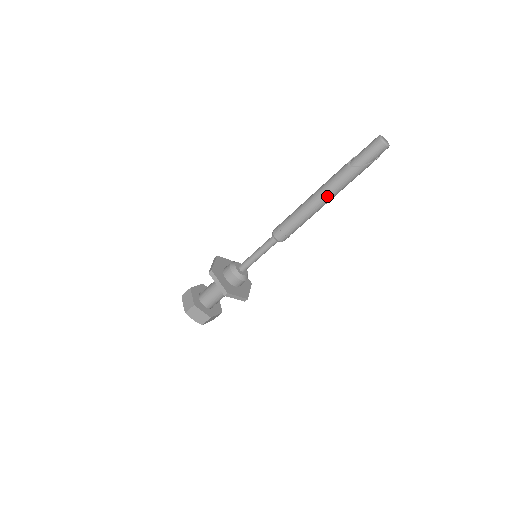
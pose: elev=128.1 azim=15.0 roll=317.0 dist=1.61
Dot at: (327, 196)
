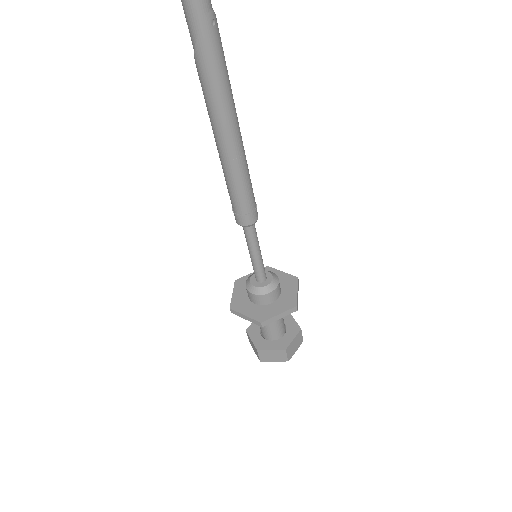
Dot at: (213, 130)
